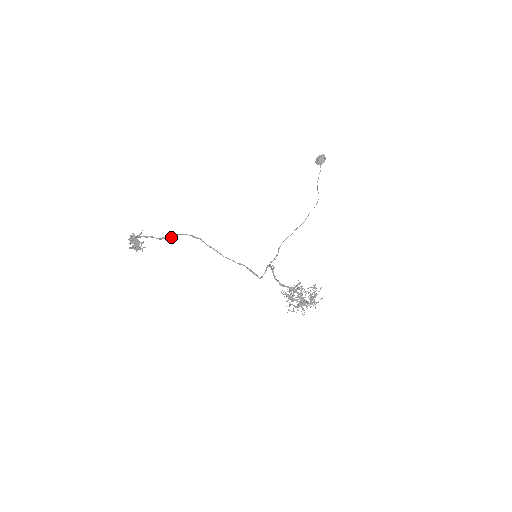
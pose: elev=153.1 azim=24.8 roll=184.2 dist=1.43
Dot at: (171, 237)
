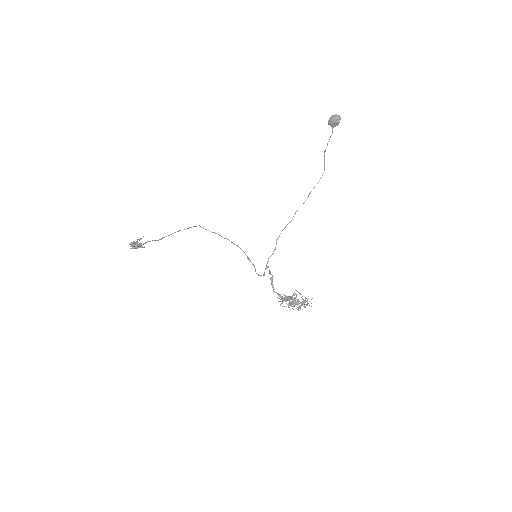
Dot at: (171, 234)
